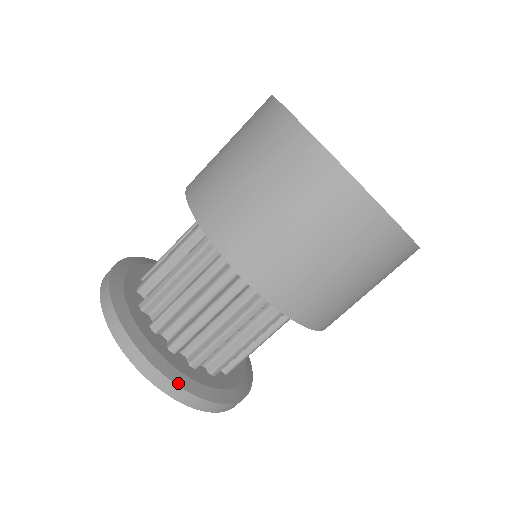
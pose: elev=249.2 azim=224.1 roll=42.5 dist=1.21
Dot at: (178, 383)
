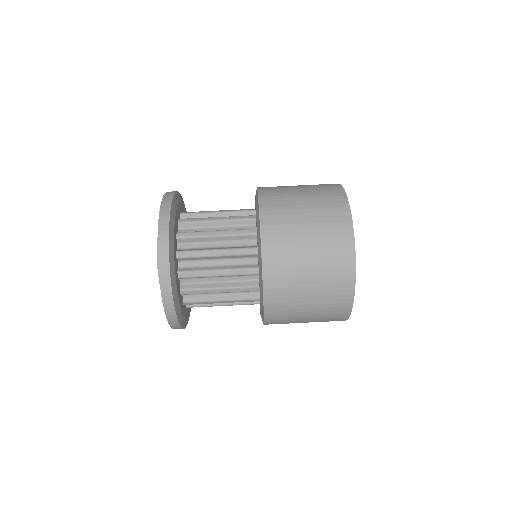
Dot at: (171, 270)
